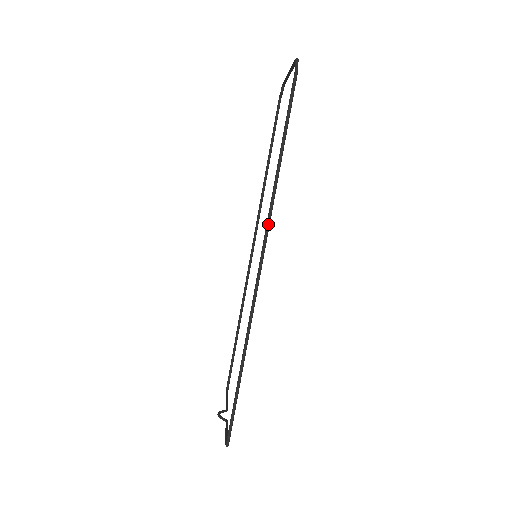
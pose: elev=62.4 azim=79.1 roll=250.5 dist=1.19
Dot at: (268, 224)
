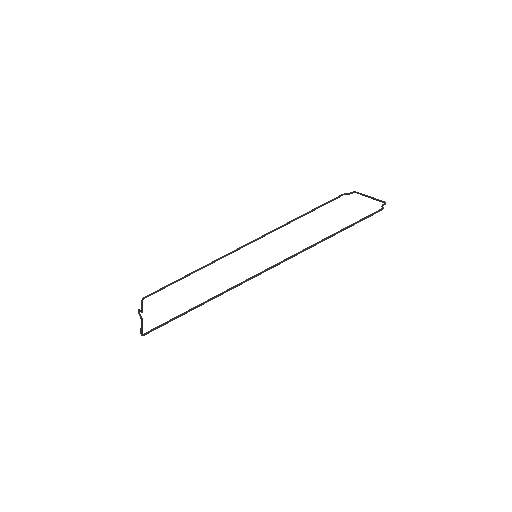
Dot at: (293, 256)
